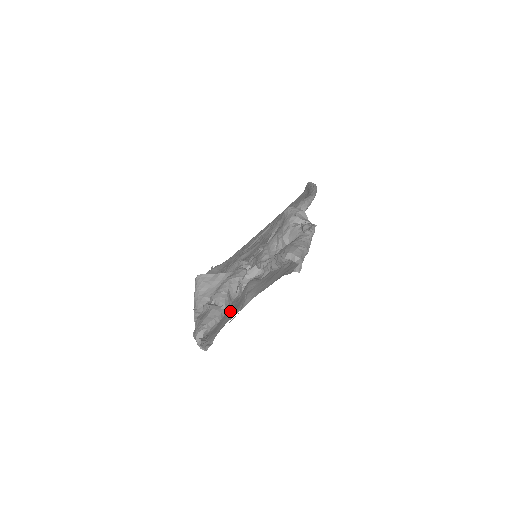
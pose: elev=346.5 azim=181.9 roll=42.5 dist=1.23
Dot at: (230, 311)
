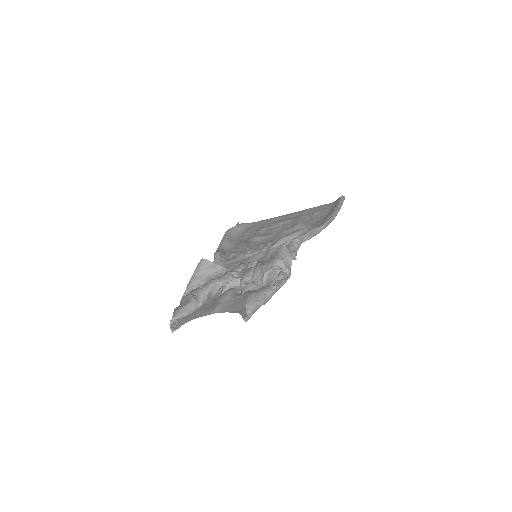
Dot at: (205, 306)
